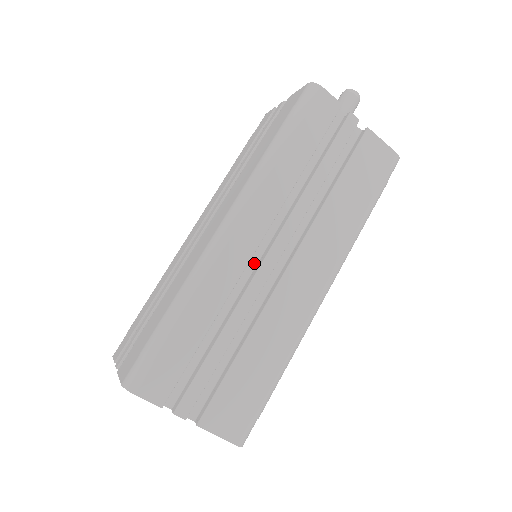
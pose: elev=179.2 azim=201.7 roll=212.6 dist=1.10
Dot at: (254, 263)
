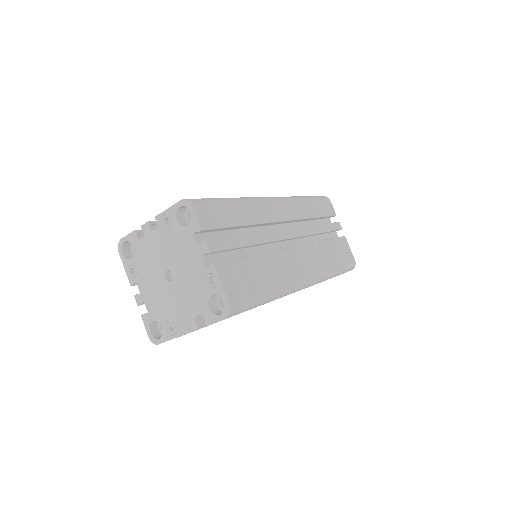
Dot at: occluded
